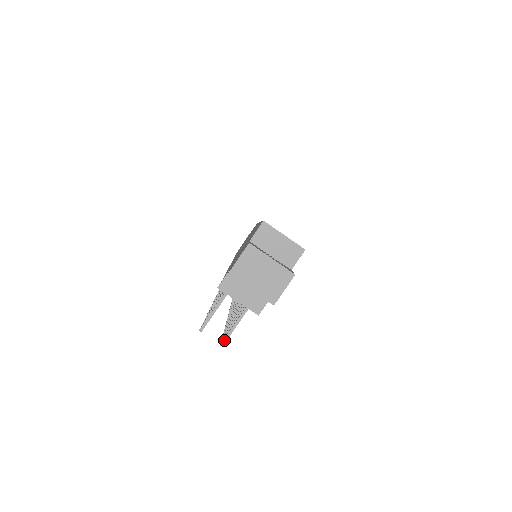
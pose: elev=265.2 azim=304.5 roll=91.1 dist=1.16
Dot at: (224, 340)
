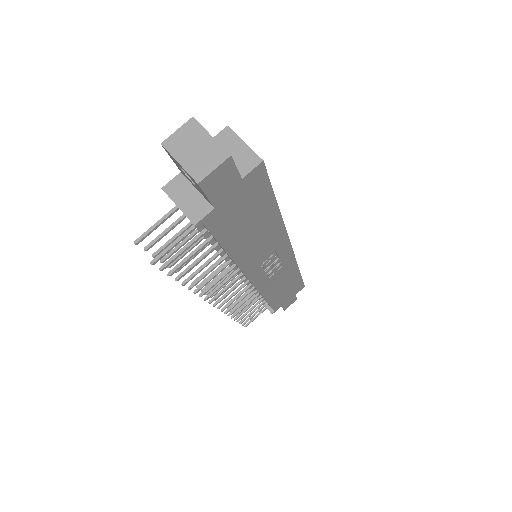
Dot at: (156, 258)
